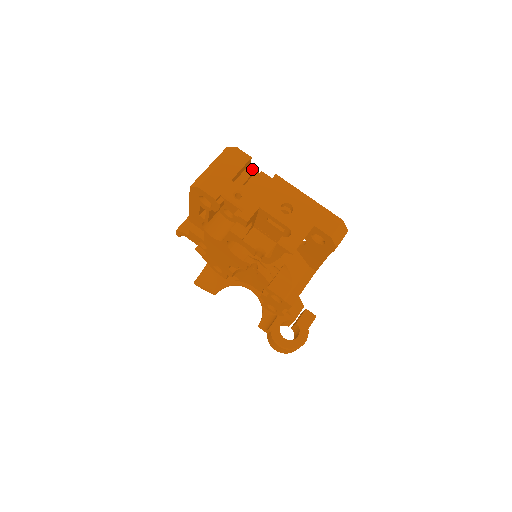
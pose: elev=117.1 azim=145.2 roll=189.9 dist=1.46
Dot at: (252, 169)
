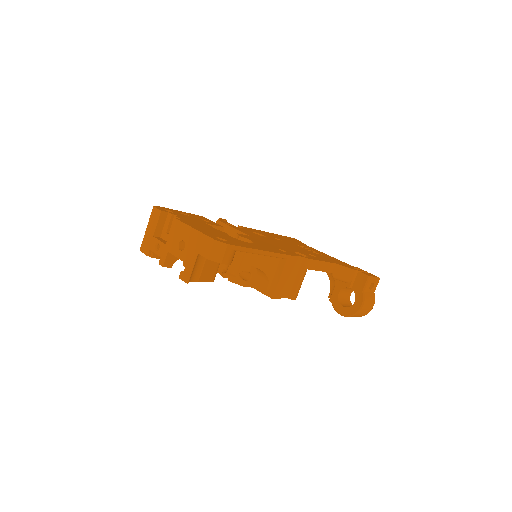
Dot at: (169, 217)
